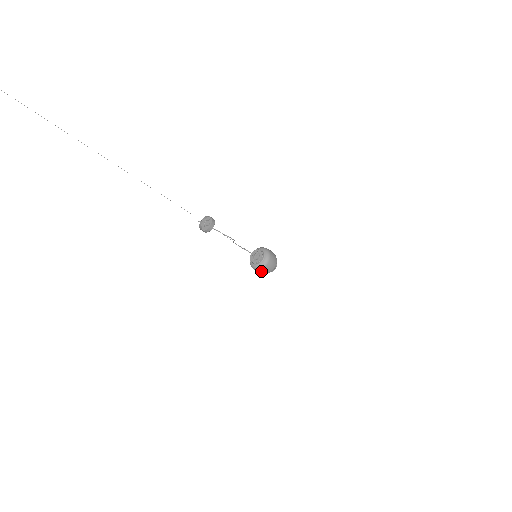
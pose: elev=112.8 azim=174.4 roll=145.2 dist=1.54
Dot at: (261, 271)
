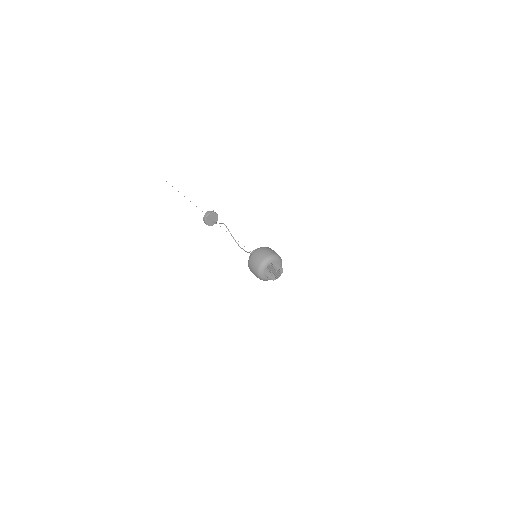
Dot at: (251, 264)
